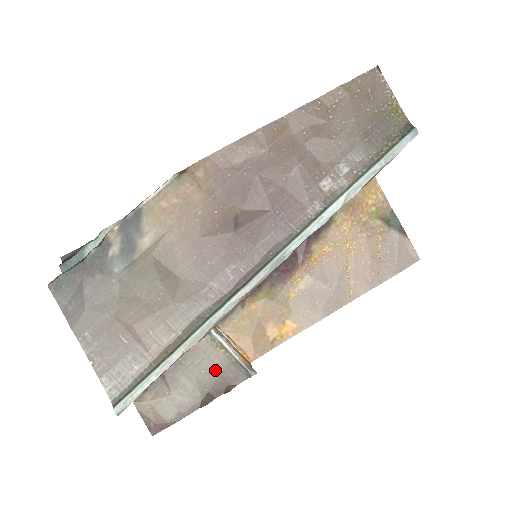
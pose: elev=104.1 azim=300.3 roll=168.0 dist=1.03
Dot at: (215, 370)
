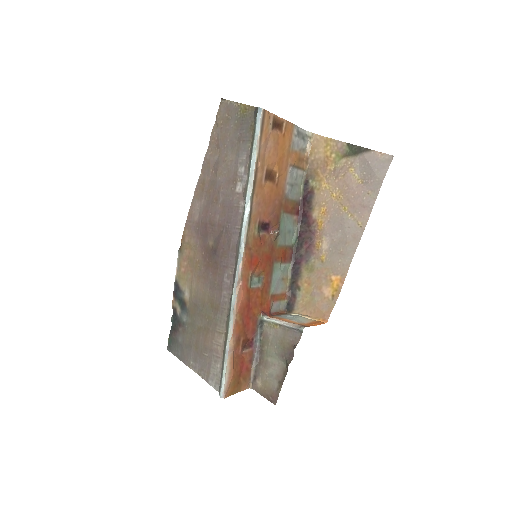
Dot at: (281, 342)
